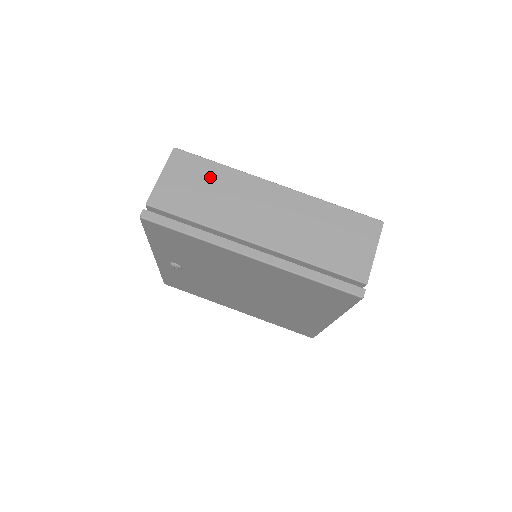
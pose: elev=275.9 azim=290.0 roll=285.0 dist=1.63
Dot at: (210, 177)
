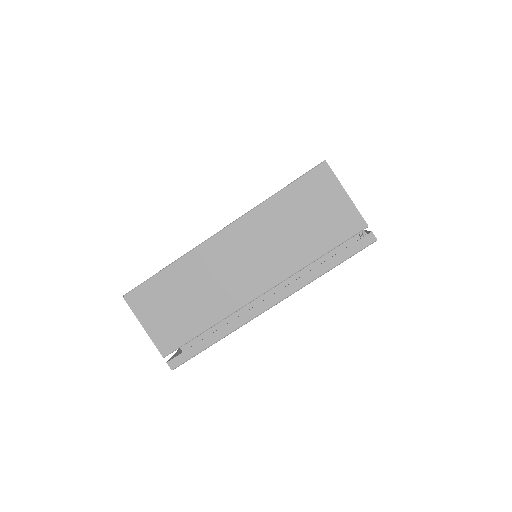
Dot at: (173, 287)
